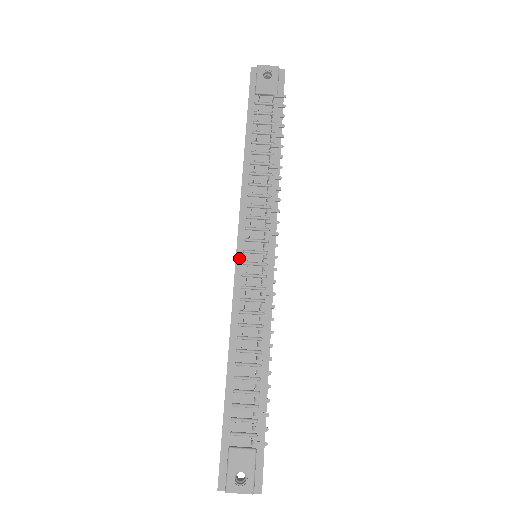
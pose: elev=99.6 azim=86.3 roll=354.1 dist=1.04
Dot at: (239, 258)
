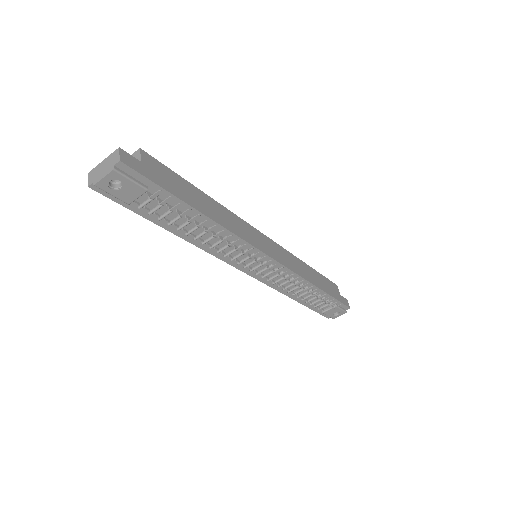
Dot at: (251, 274)
